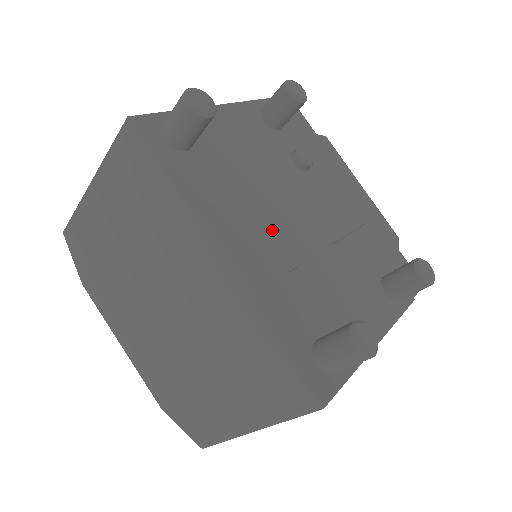
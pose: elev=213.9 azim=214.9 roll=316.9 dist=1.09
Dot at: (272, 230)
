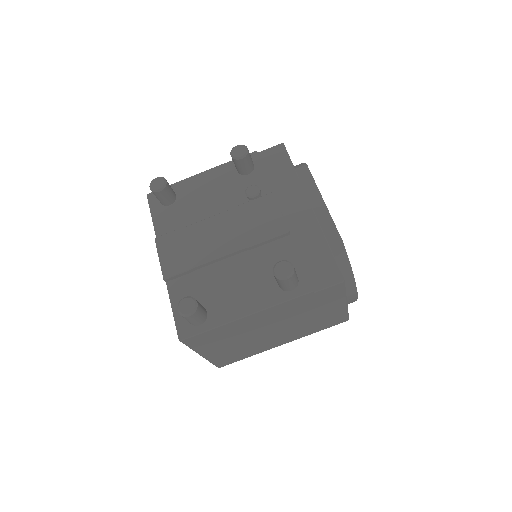
Dot at: (194, 245)
